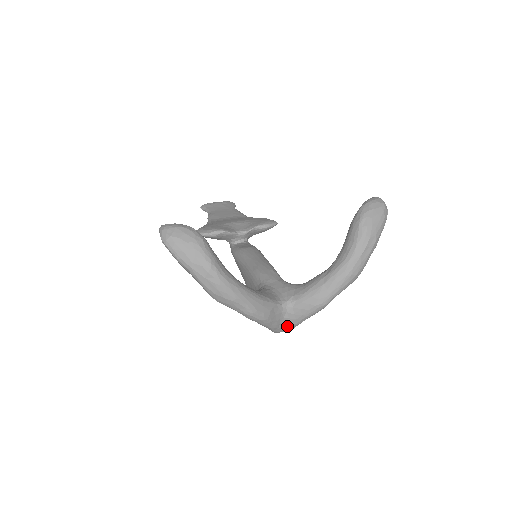
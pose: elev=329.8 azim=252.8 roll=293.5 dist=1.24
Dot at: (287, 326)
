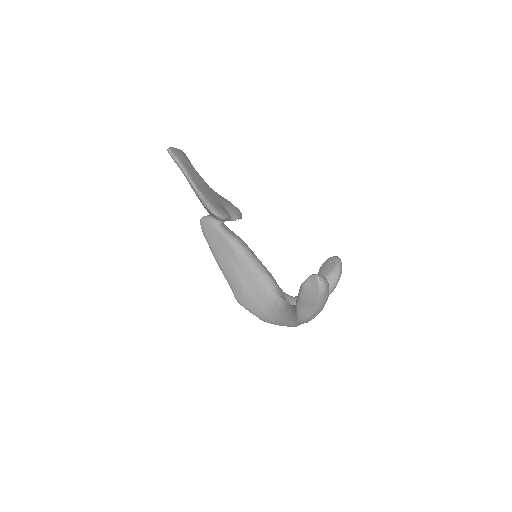
Dot at: occluded
